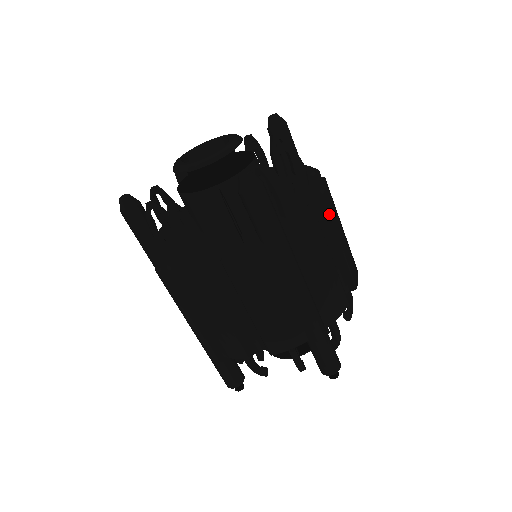
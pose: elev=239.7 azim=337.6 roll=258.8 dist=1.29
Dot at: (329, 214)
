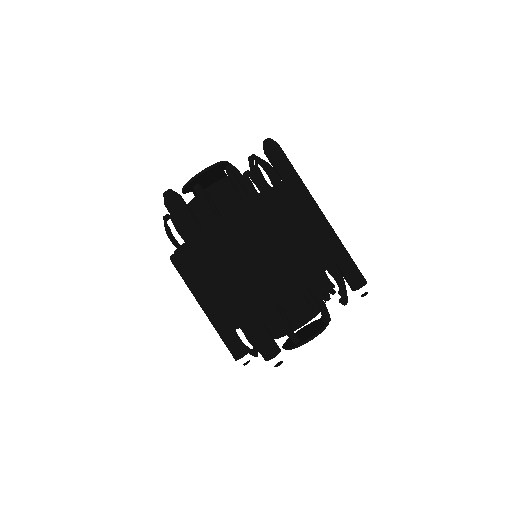
Dot at: (256, 219)
